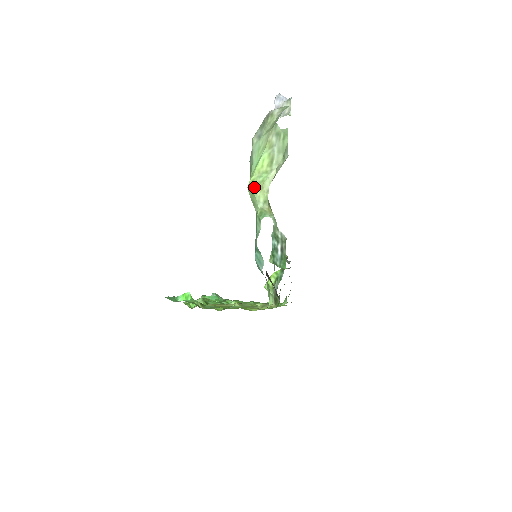
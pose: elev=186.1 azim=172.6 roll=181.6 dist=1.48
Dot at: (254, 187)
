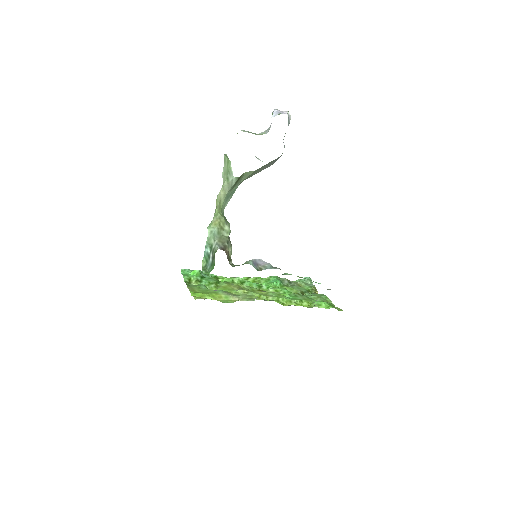
Dot at: occluded
